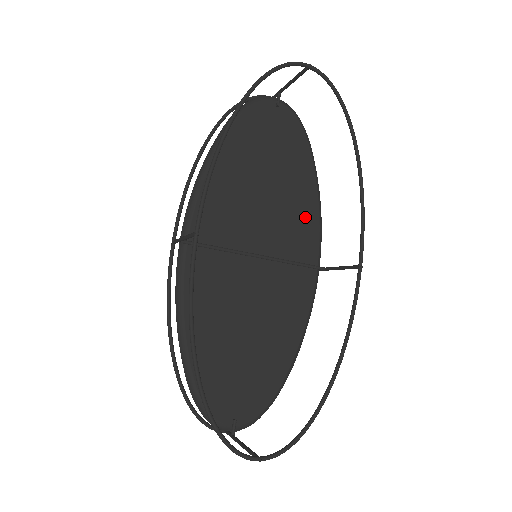
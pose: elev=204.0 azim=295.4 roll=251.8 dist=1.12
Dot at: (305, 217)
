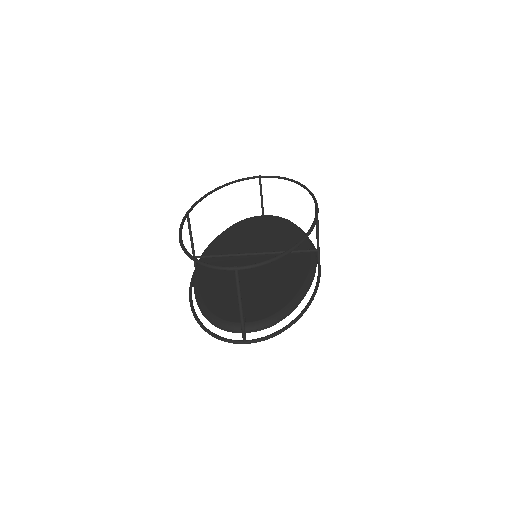
Dot at: (294, 239)
